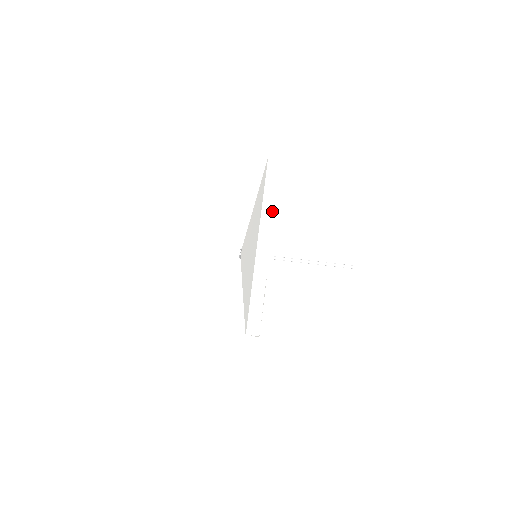
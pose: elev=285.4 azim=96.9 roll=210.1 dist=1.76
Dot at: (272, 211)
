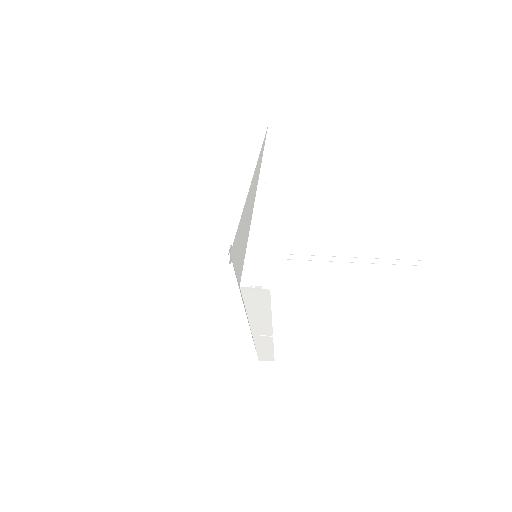
Dot at: (279, 159)
